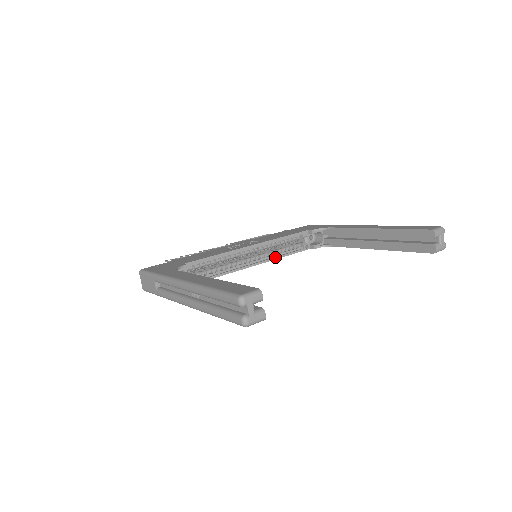
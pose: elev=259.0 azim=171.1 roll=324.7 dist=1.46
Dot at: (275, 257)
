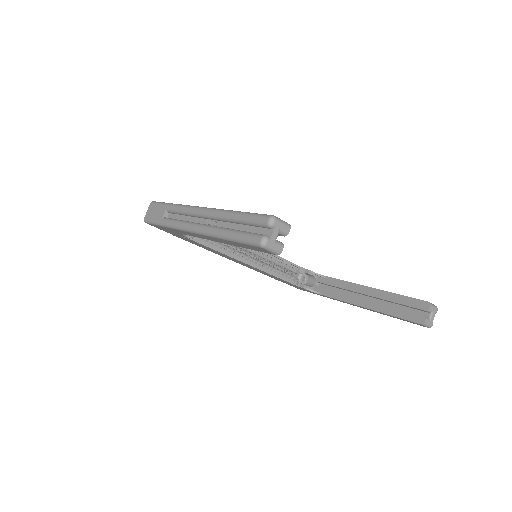
Dot at: (269, 271)
